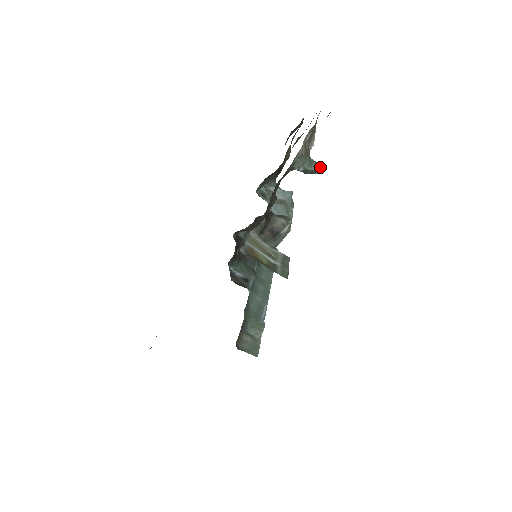
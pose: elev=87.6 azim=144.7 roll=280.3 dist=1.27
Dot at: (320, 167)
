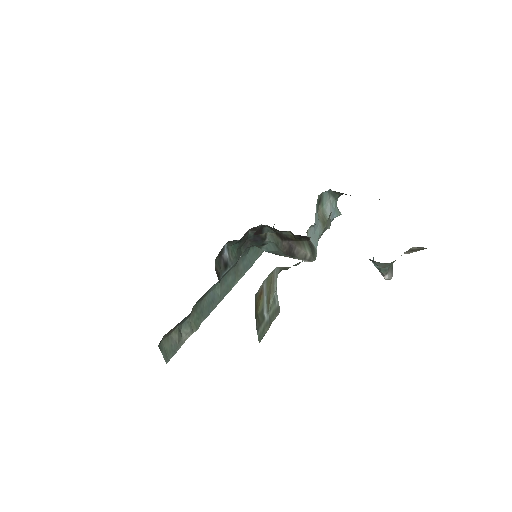
Dot at: (390, 276)
